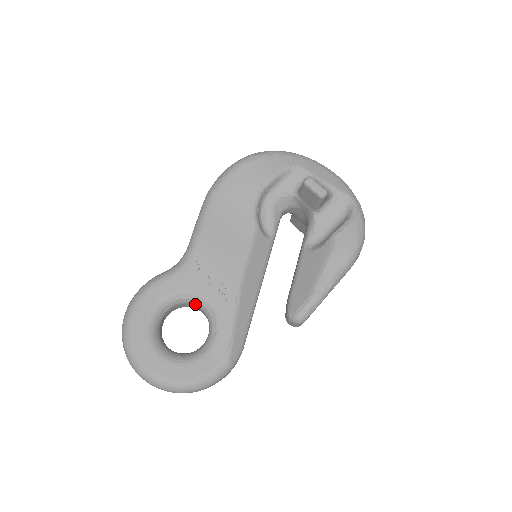
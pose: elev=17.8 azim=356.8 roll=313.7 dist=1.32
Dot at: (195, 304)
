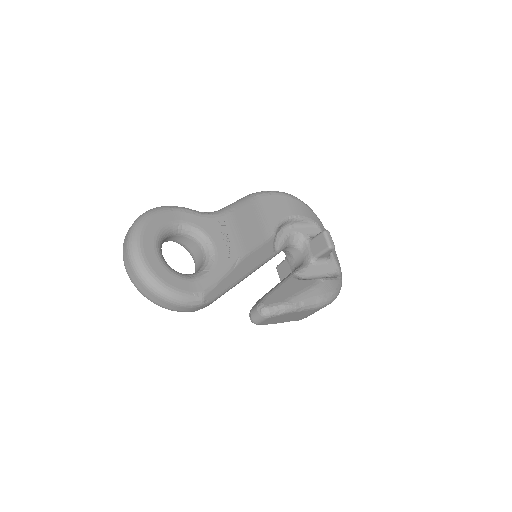
Dot at: (202, 245)
